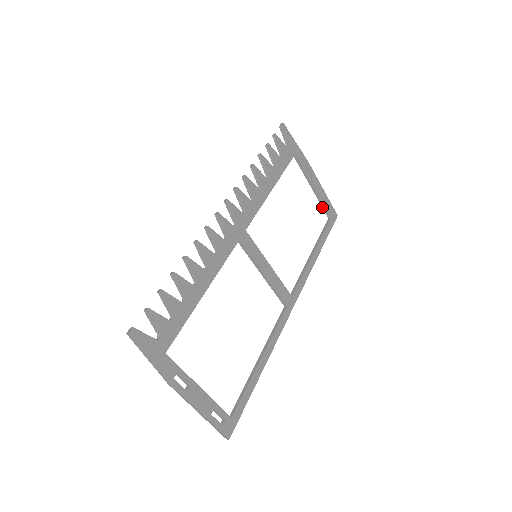
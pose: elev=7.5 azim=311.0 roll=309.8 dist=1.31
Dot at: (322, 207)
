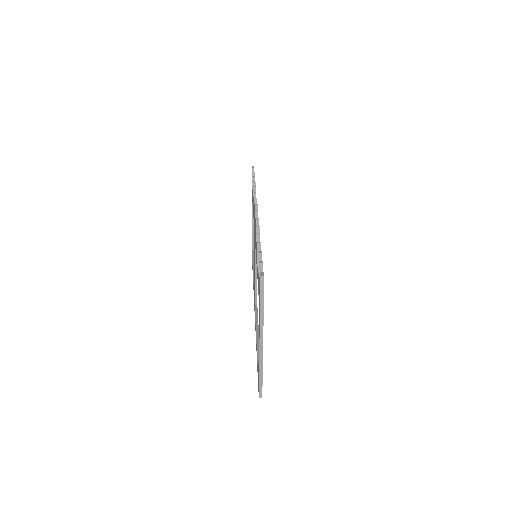
Dot at: (252, 240)
